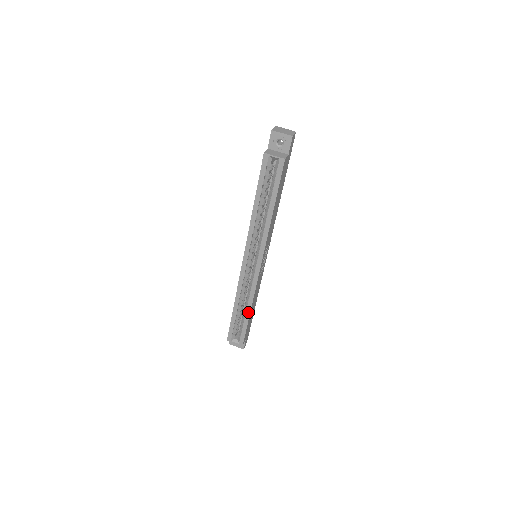
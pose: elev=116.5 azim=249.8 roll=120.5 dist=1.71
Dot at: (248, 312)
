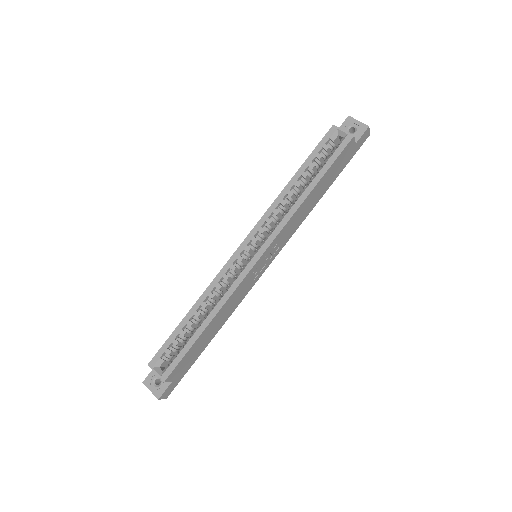
Dot at: (205, 324)
